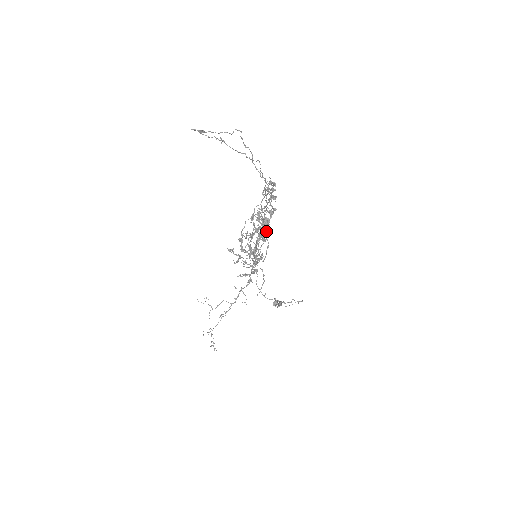
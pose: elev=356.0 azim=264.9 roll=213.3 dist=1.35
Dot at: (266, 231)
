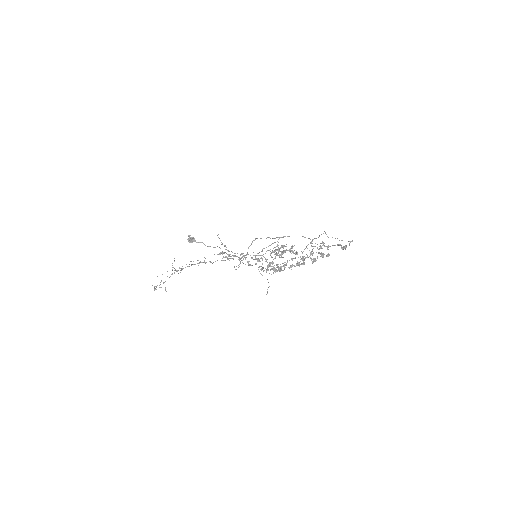
Dot at: occluded
